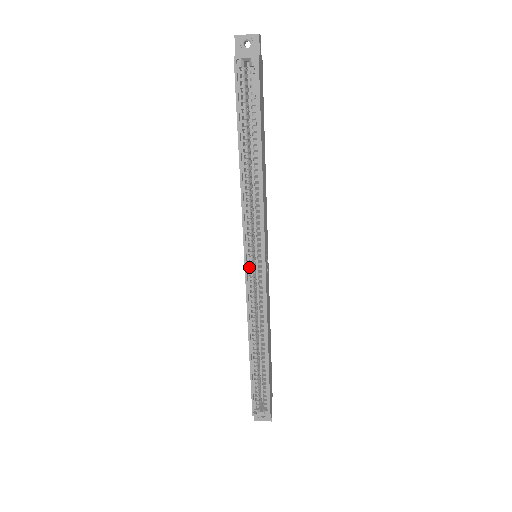
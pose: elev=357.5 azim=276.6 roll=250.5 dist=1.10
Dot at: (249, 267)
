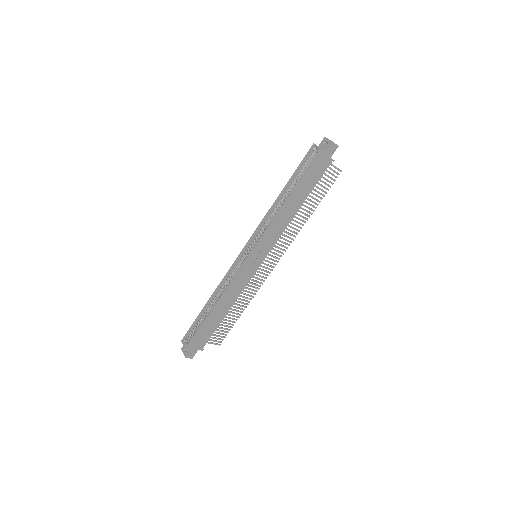
Dot at: (244, 253)
